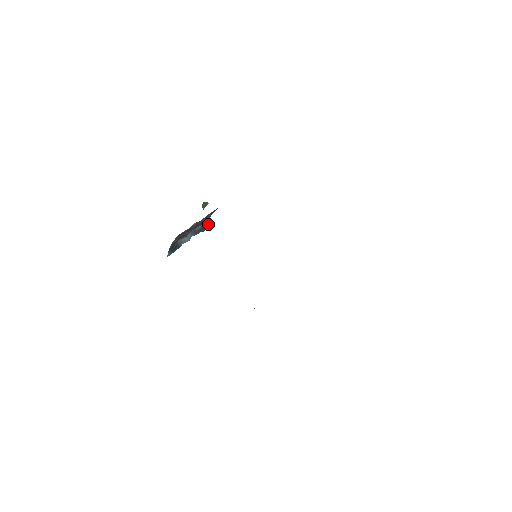
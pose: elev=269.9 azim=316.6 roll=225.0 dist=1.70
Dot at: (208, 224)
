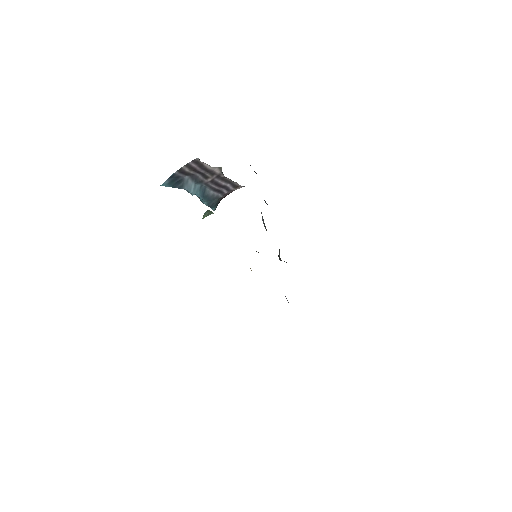
Dot at: (216, 205)
